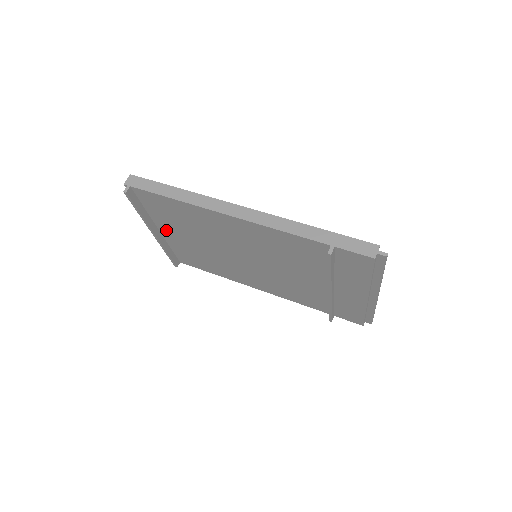
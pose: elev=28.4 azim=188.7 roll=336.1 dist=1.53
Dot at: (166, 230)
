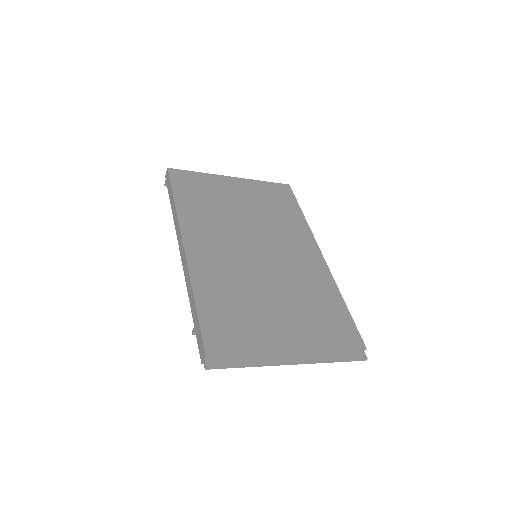
Dot at: occluded
